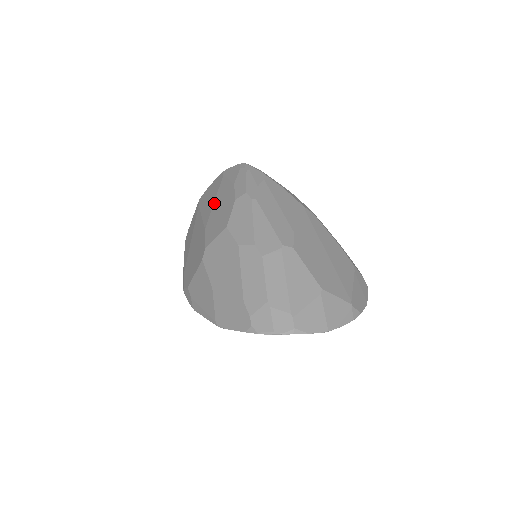
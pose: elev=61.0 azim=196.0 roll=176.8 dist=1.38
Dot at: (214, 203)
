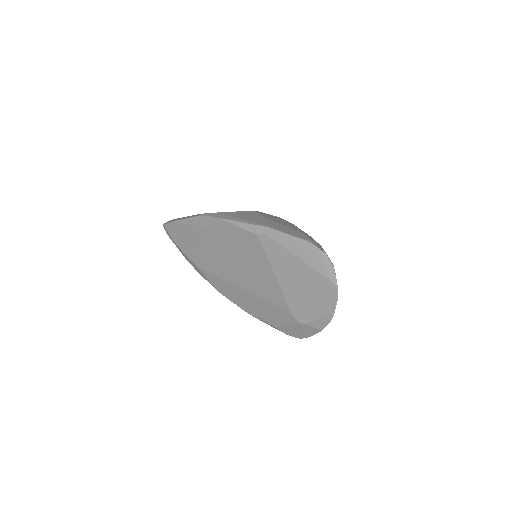
Dot at: occluded
